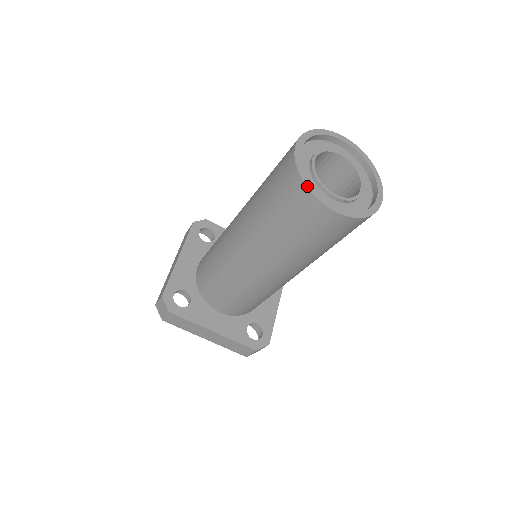
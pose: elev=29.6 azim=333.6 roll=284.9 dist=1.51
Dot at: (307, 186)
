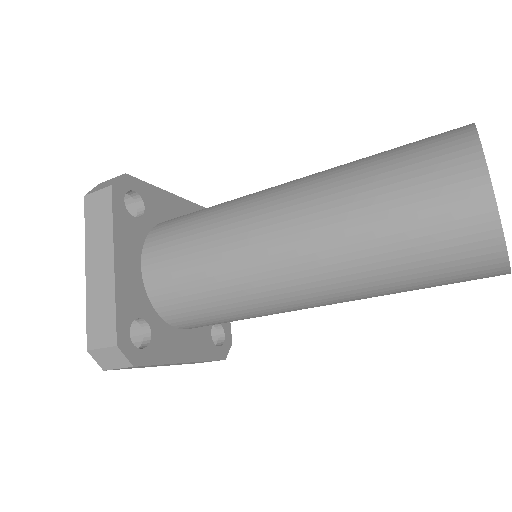
Dot at: occluded
